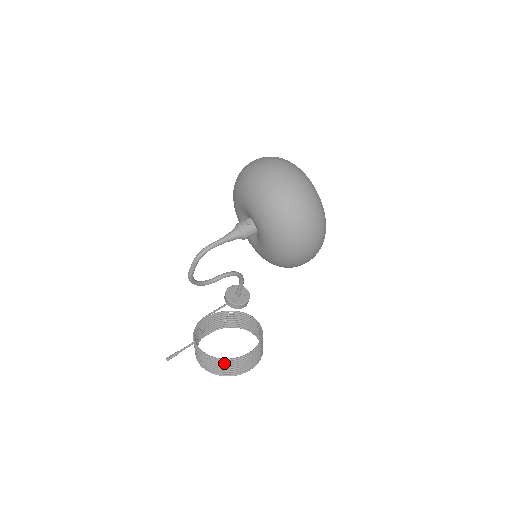
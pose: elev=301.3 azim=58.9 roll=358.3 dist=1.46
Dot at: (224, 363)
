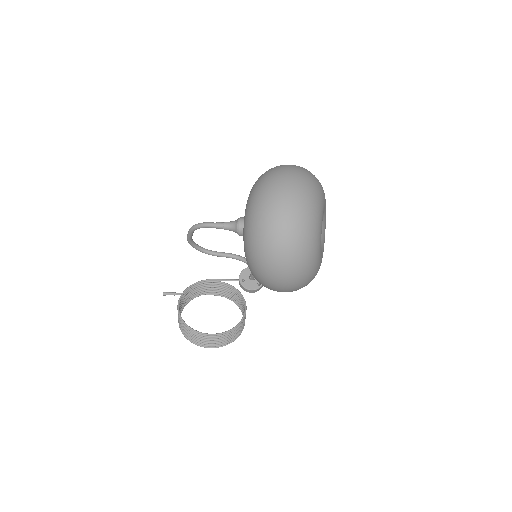
Dot at: (186, 328)
